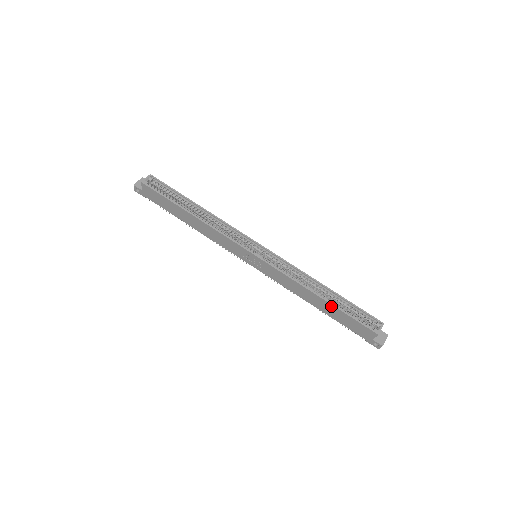
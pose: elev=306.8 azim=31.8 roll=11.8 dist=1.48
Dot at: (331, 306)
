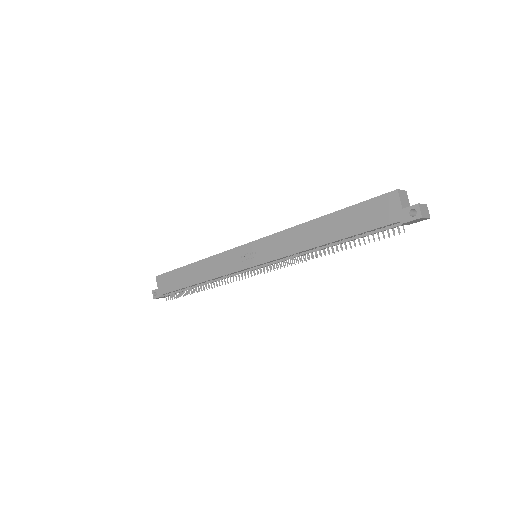
Dot at: (334, 216)
